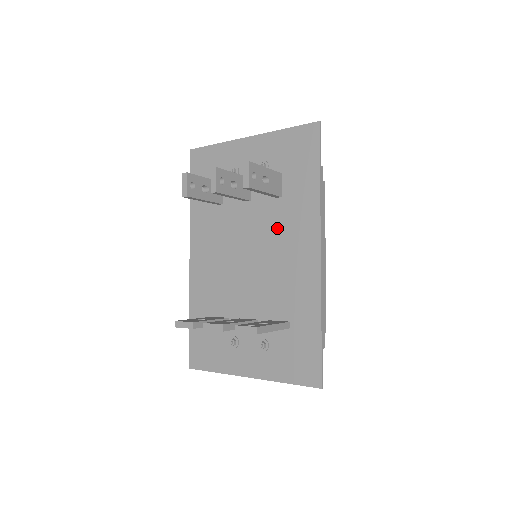
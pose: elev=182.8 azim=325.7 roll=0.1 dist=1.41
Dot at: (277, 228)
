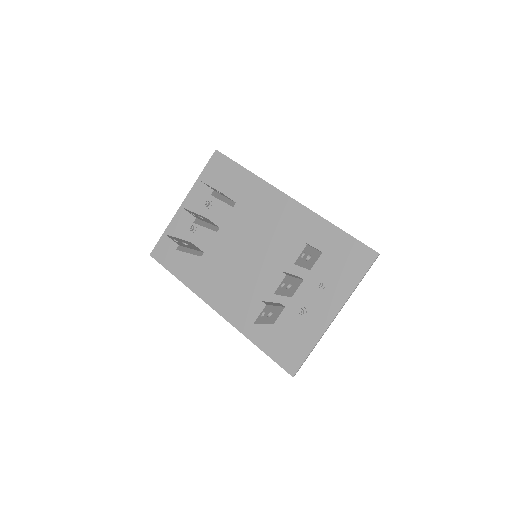
Dot at: (251, 219)
